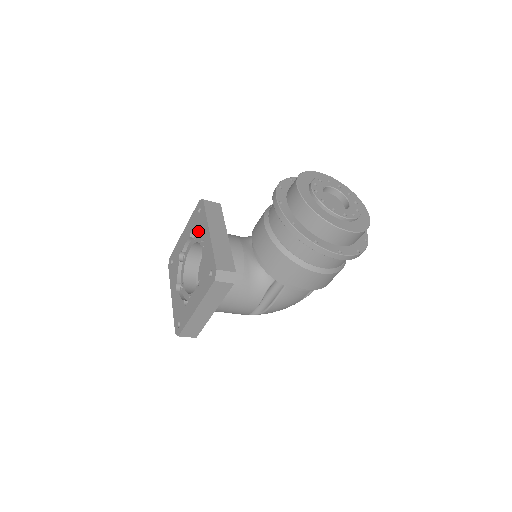
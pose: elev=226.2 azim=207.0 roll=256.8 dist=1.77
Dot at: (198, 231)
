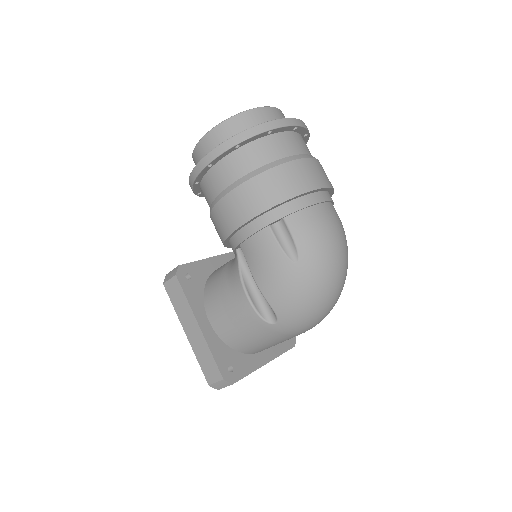
Dot at: occluded
